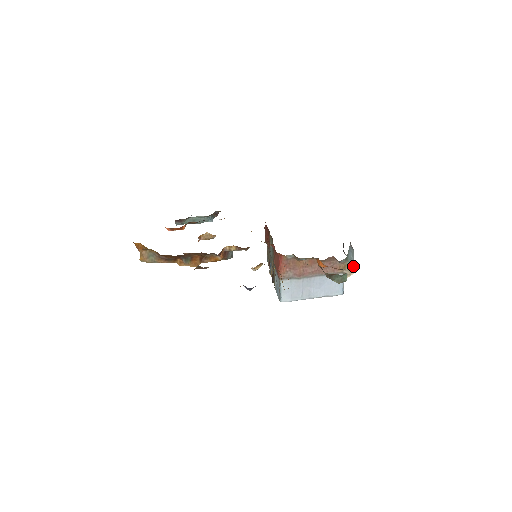
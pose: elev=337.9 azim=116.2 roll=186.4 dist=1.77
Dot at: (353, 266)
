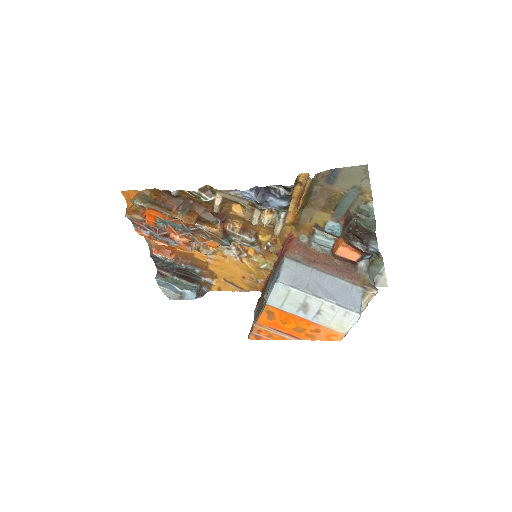
Dot at: (374, 287)
